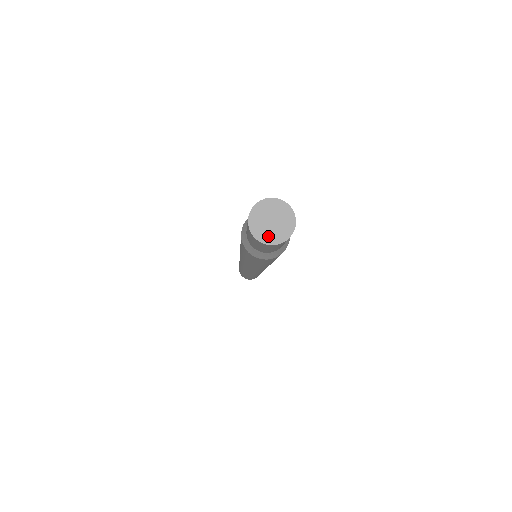
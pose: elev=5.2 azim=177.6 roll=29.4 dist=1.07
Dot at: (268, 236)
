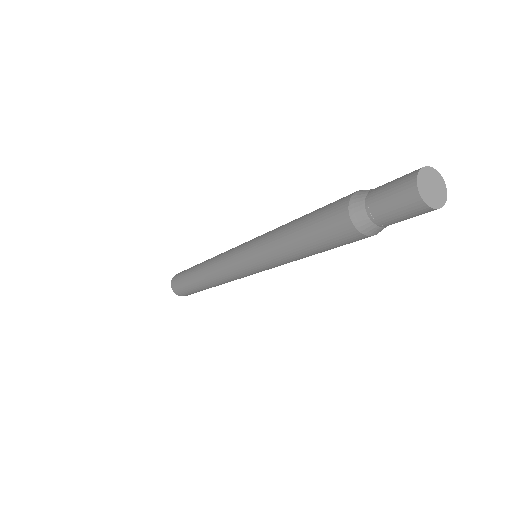
Dot at: (437, 201)
